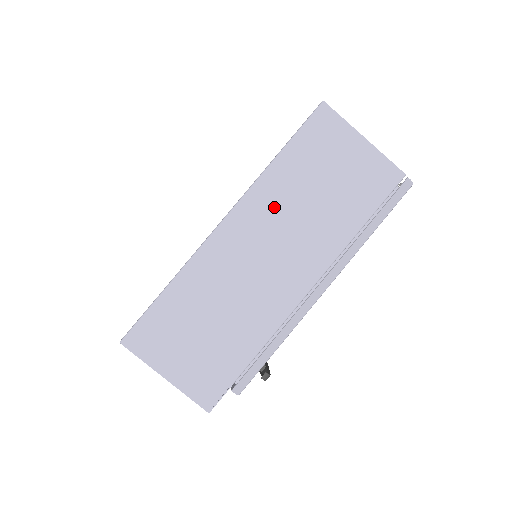
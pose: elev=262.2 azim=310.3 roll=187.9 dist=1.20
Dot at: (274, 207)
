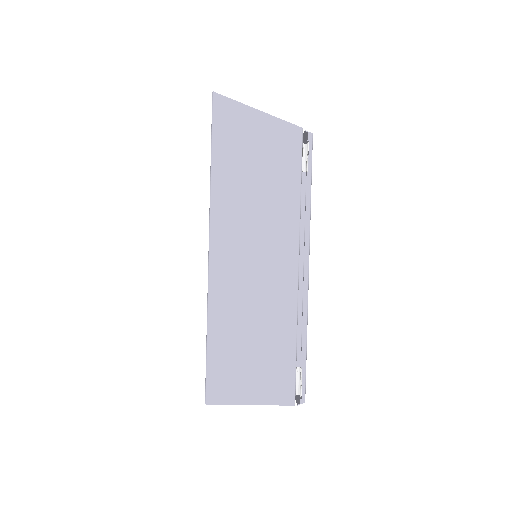
Dot at: occluded
